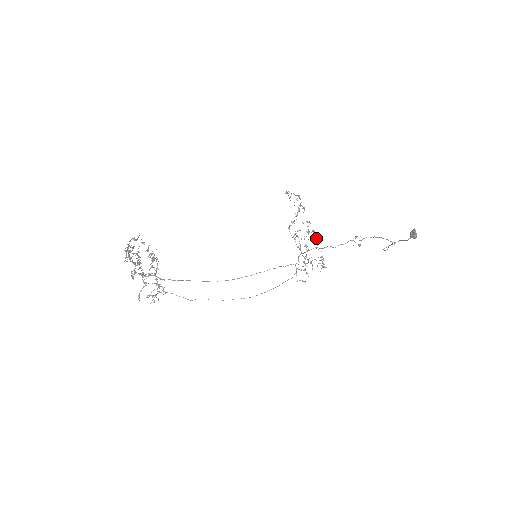
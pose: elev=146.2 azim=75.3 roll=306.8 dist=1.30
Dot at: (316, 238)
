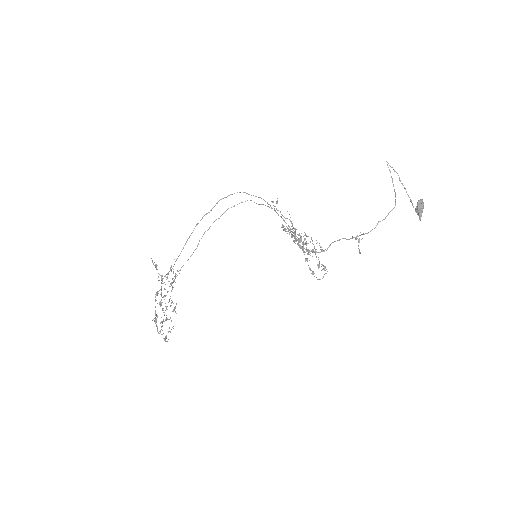
Dot at: occluded
